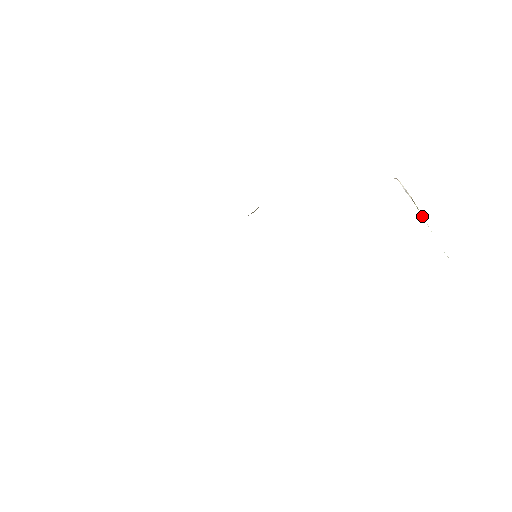
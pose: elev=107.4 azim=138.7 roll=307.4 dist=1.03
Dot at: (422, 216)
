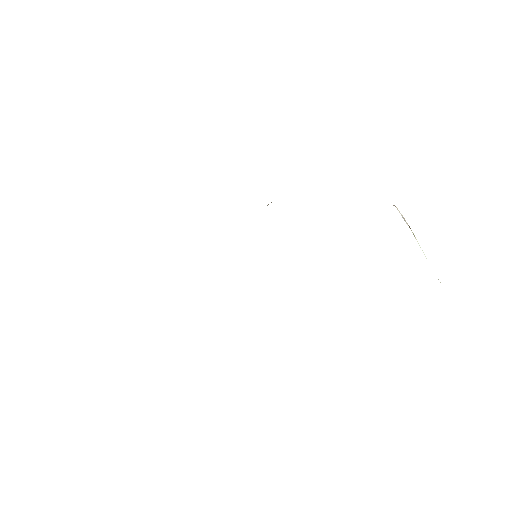
Dot at: (418, 243)
